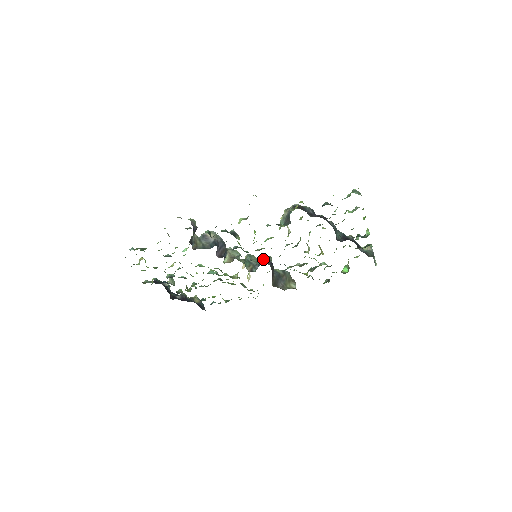
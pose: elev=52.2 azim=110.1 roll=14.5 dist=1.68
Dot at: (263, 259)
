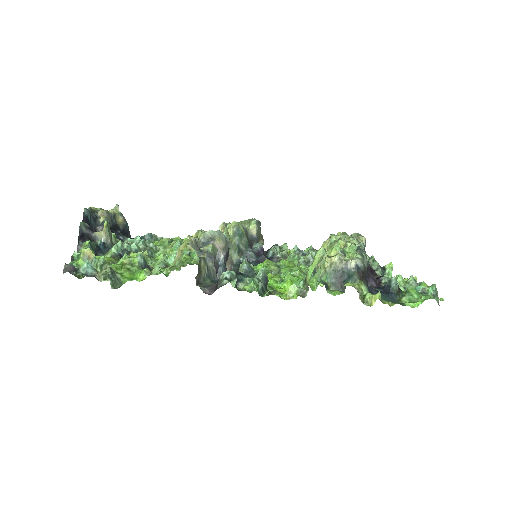
Dot at: (248, 227)
